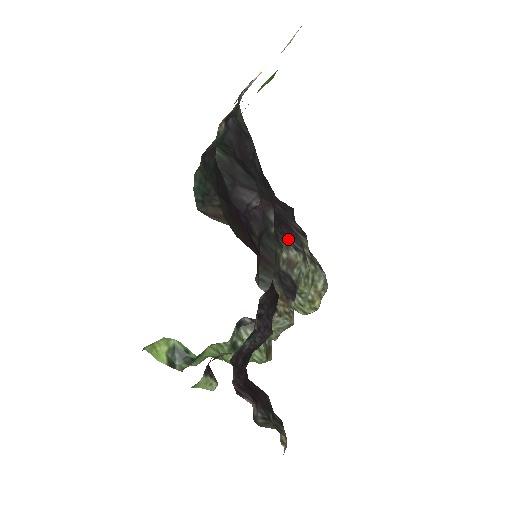
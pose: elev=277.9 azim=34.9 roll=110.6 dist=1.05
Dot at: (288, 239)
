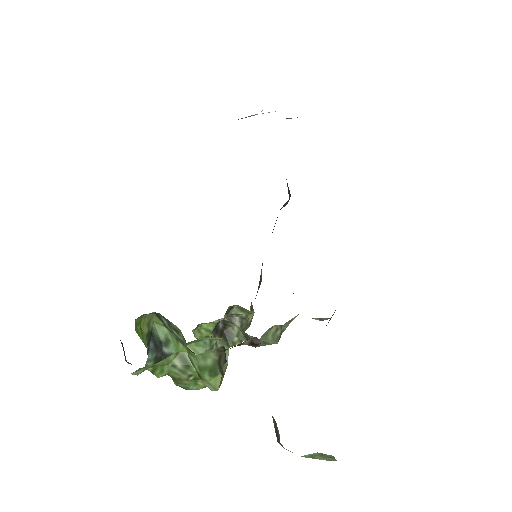
Dot at: occluded
